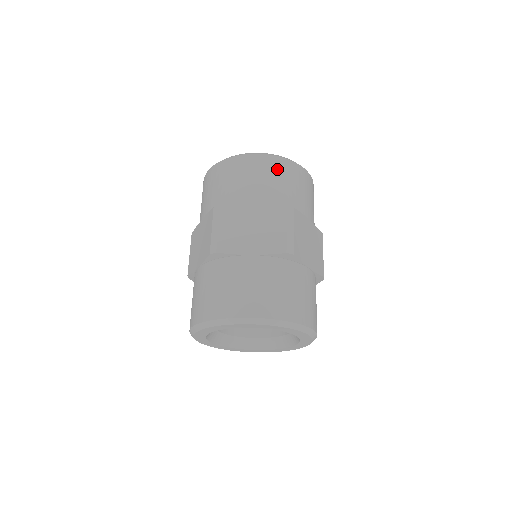
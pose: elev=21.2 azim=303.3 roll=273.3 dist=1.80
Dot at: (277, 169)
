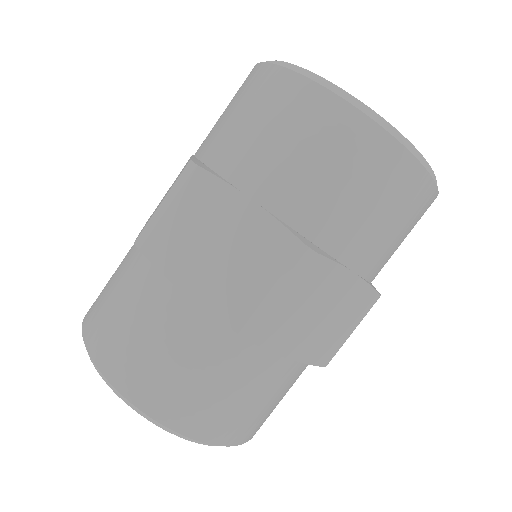
Dot at: (349, 149)
